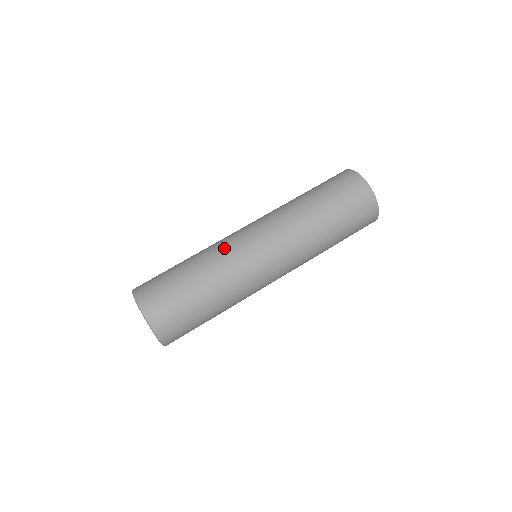
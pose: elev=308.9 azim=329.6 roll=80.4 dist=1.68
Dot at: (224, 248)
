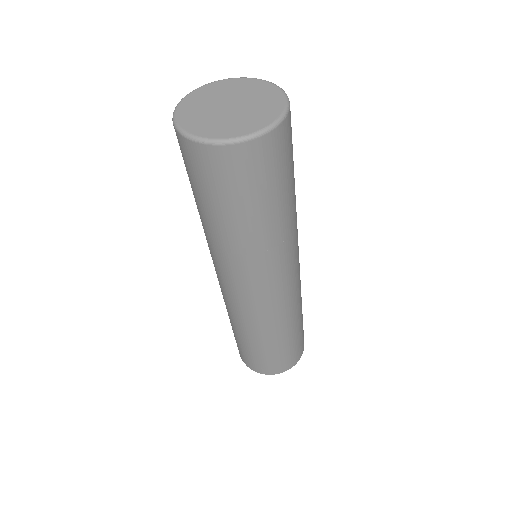
Dot at: occluded
